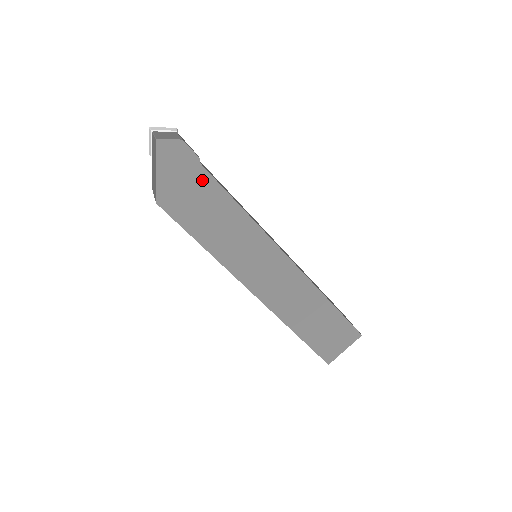
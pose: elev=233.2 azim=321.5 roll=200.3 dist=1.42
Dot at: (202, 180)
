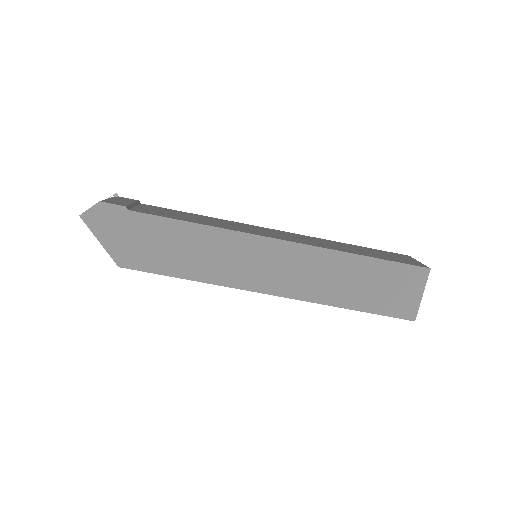
Dot at: (140, 223)
